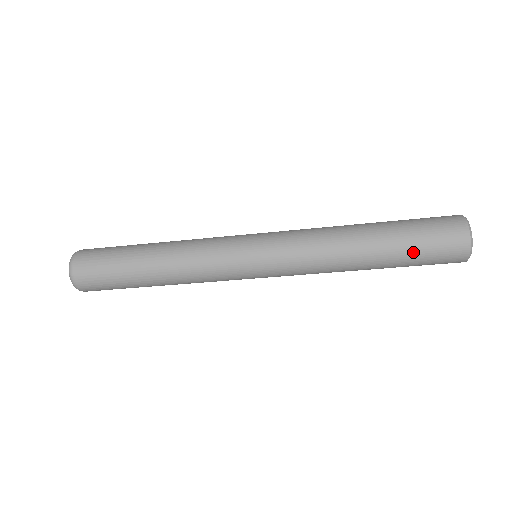
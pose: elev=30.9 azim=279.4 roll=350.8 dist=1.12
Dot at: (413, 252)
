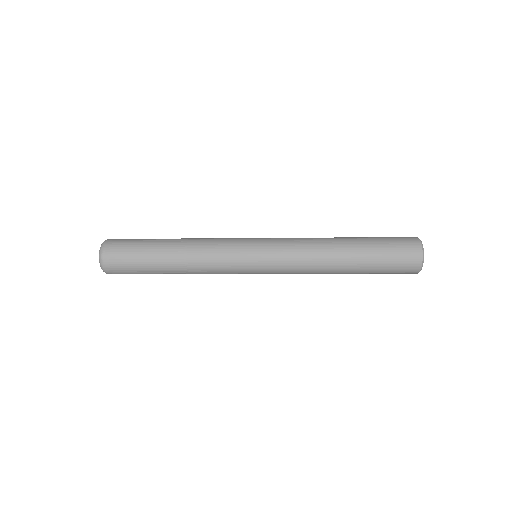
Dot at: (380, 253)
